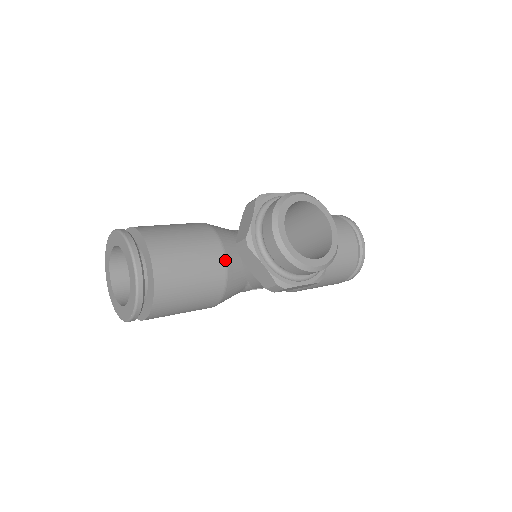
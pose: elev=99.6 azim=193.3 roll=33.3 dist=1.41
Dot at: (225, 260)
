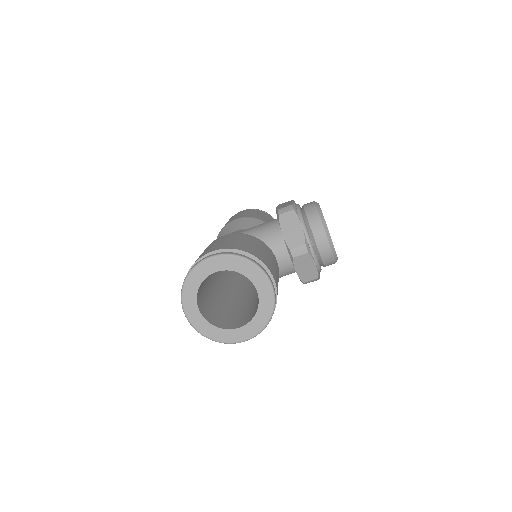
Dot at: occluded
